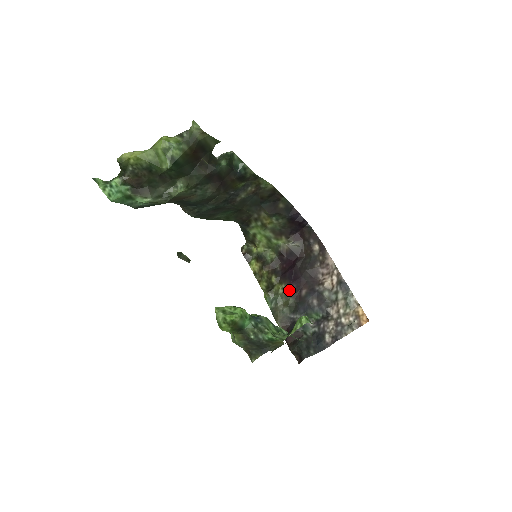
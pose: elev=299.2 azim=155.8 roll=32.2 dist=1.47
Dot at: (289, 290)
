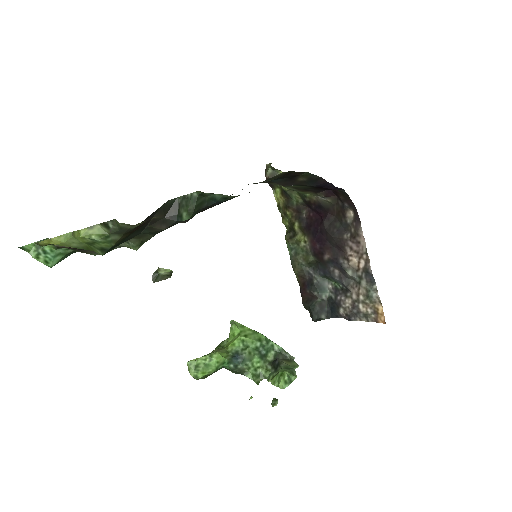
Dot at: (311, 247)
